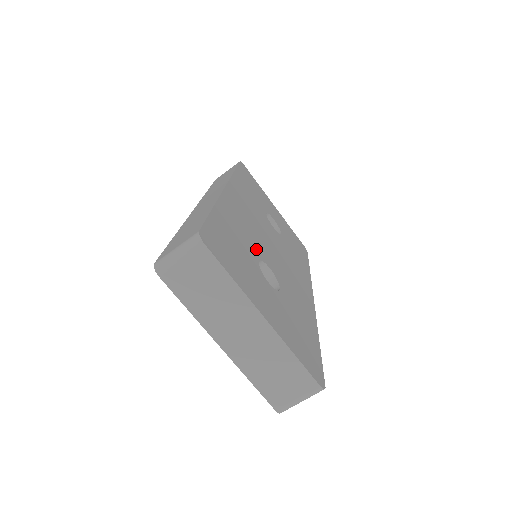
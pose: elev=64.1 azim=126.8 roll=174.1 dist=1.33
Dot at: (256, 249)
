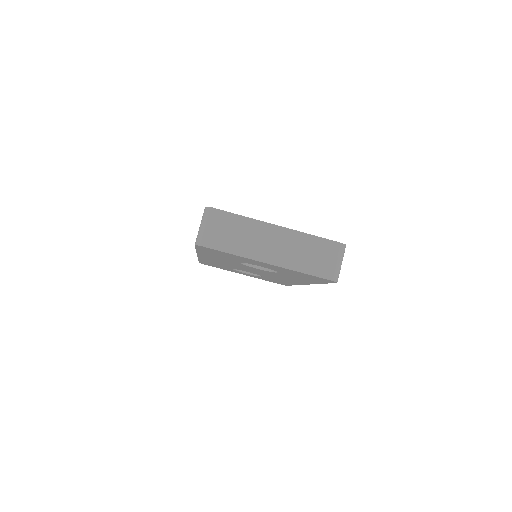
Dot at: occluded
